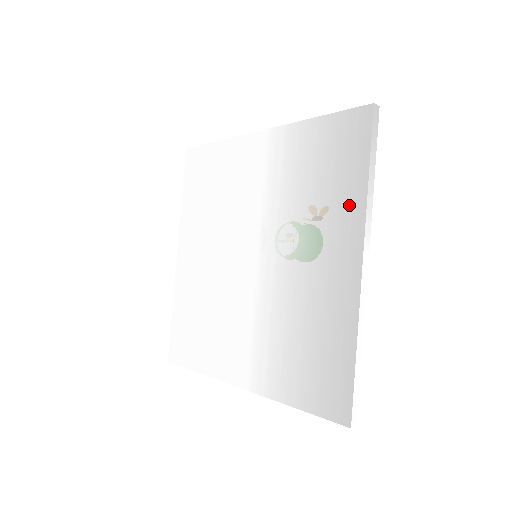
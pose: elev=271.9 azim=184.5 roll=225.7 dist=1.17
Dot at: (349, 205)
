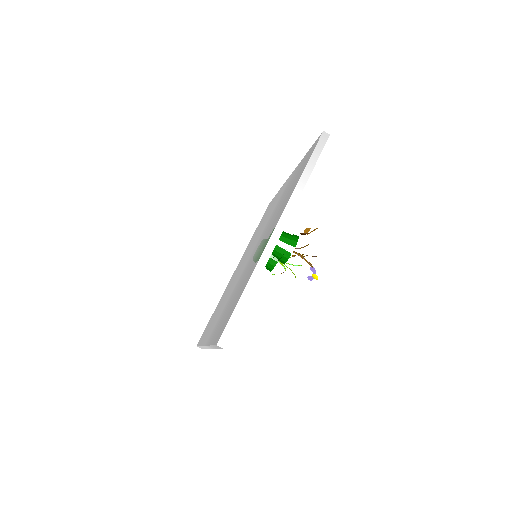
Dot at: (288, 197)
